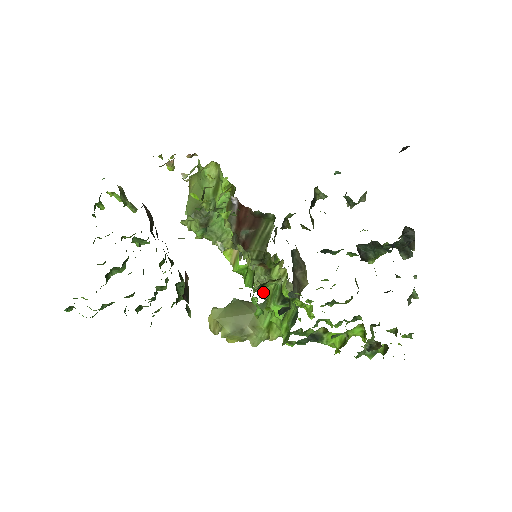
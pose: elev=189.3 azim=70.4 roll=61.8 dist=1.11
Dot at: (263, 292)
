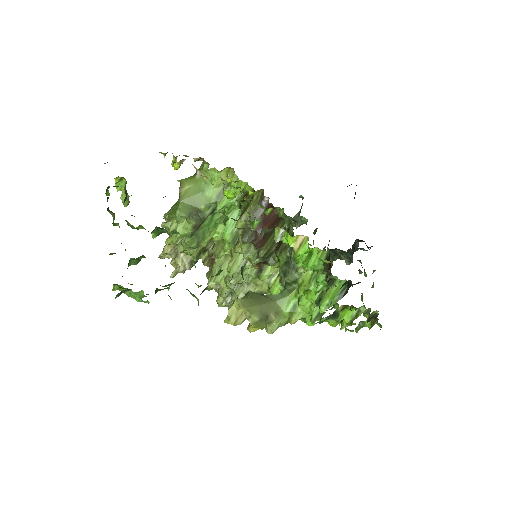
Dot at: (240, 294)
